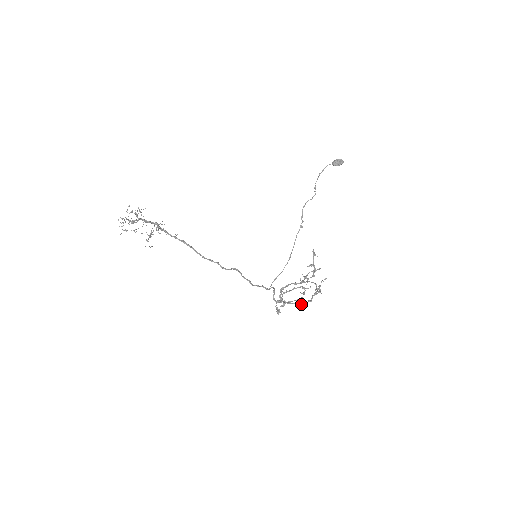
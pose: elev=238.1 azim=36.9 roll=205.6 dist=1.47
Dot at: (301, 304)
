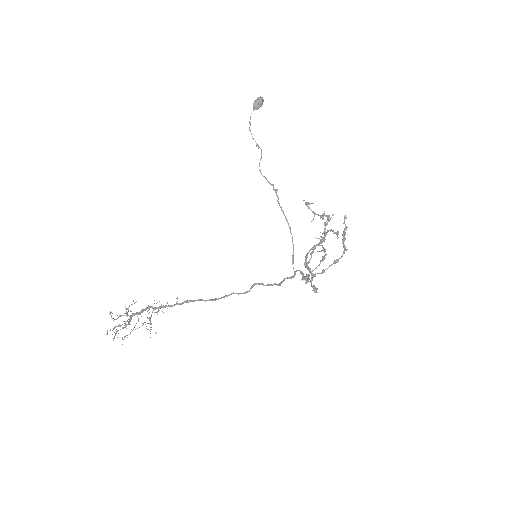
Dot at: (337, 262)
